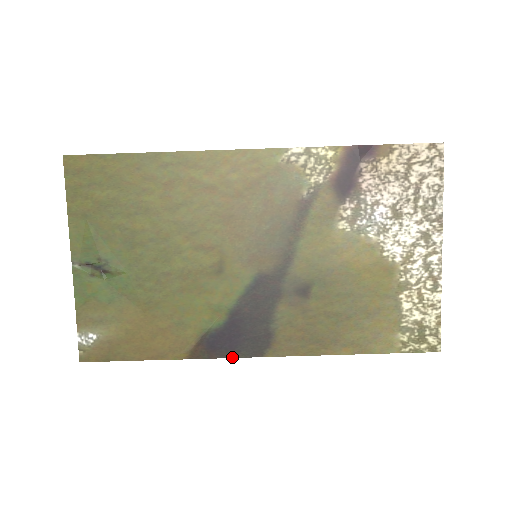
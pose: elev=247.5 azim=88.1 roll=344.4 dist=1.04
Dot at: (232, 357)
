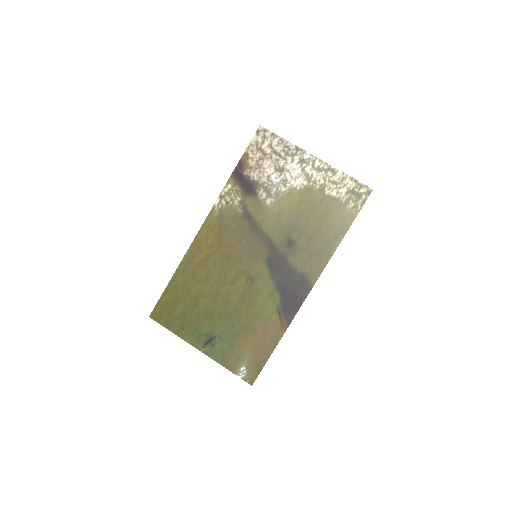
Dot at: (301, 304)
